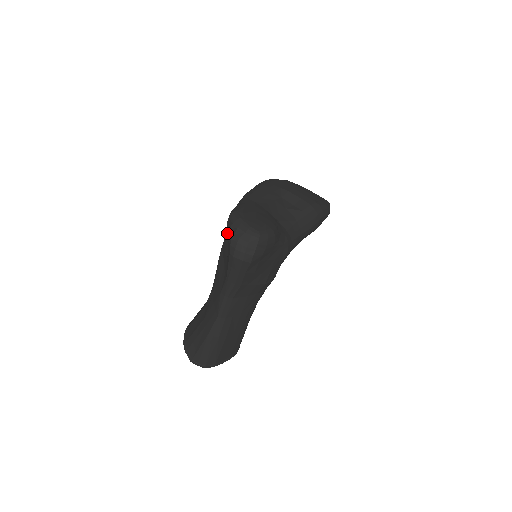
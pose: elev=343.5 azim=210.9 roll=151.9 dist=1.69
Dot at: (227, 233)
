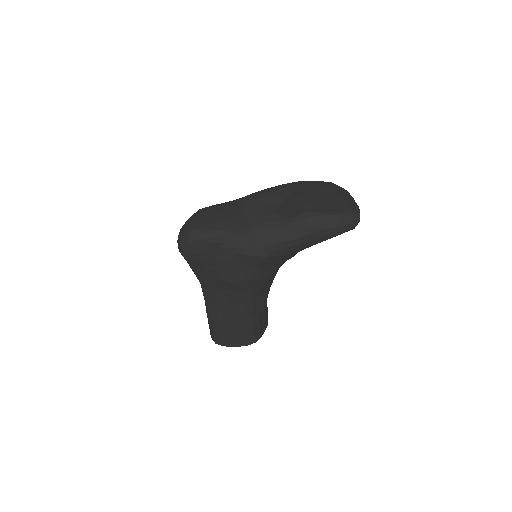
Dot at: occluded
